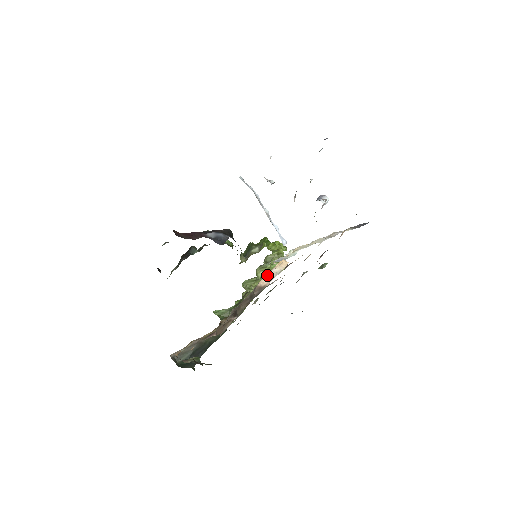
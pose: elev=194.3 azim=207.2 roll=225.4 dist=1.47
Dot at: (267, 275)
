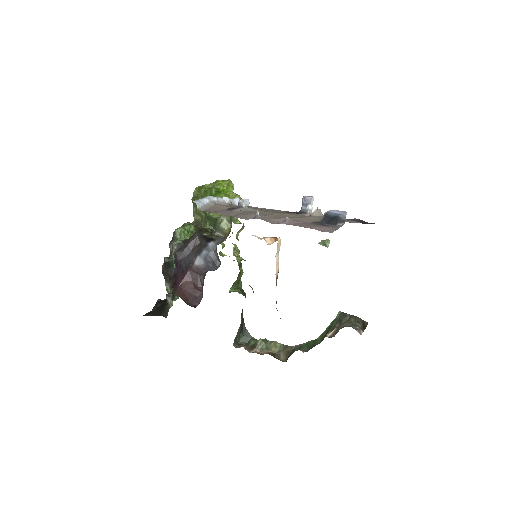
Dot at: (276, 265)
